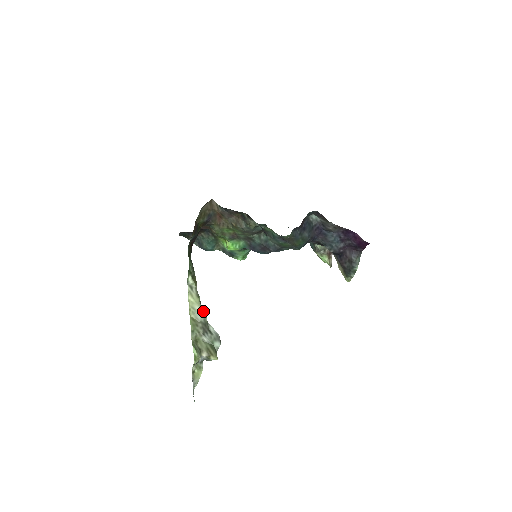
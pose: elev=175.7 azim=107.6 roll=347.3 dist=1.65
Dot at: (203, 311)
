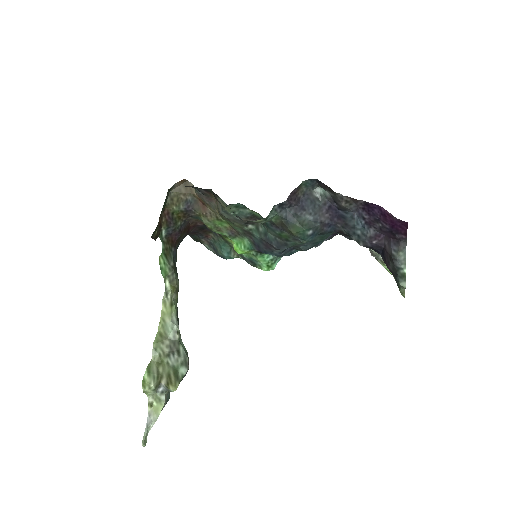
Dot at: (173, 324)
